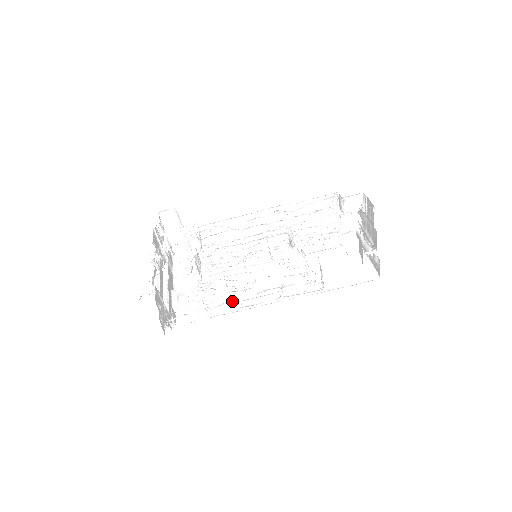
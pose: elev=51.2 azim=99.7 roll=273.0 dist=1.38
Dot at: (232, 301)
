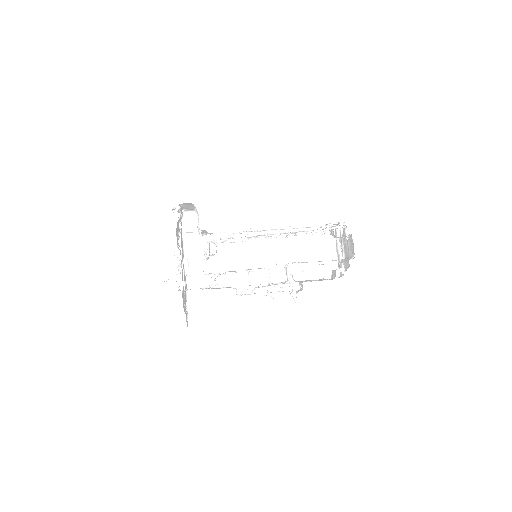
Dot at: (230, 276)
